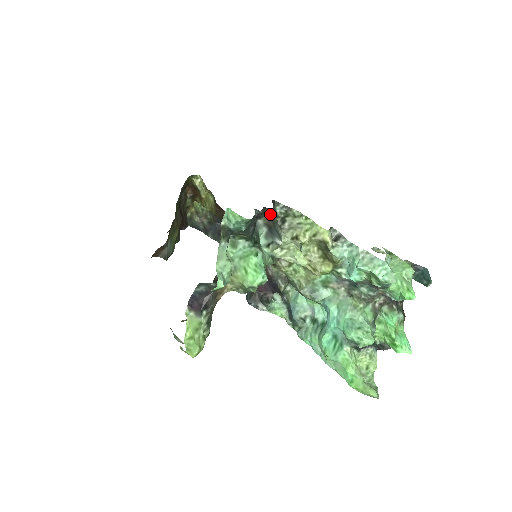
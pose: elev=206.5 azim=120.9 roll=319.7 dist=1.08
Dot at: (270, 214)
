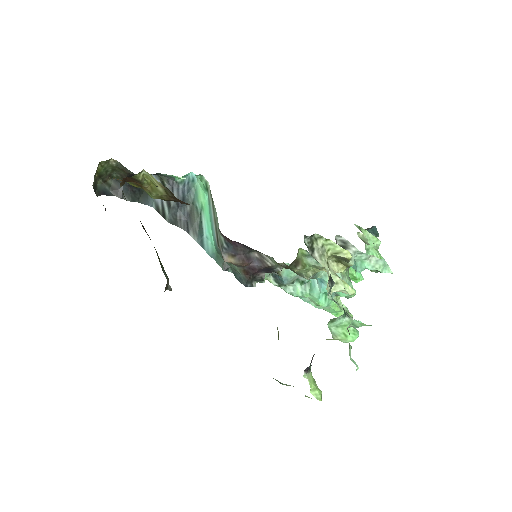
Dot at: occluded
